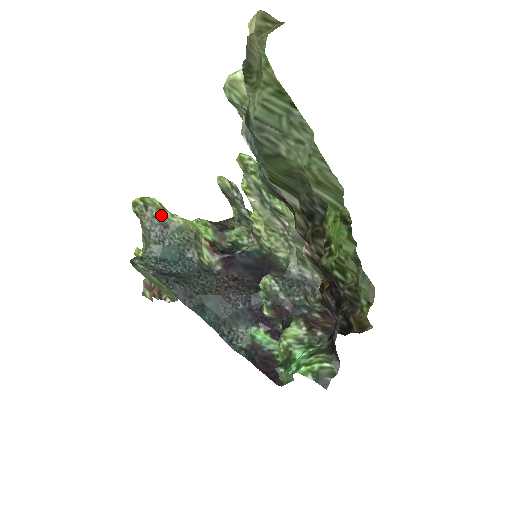
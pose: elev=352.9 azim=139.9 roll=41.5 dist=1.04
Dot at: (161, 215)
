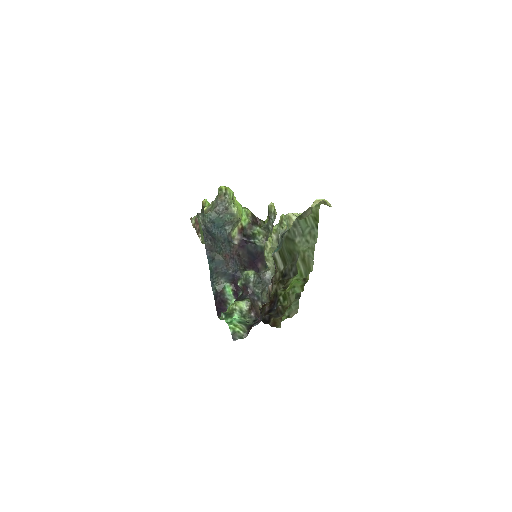
Dot at: (229, 203)
